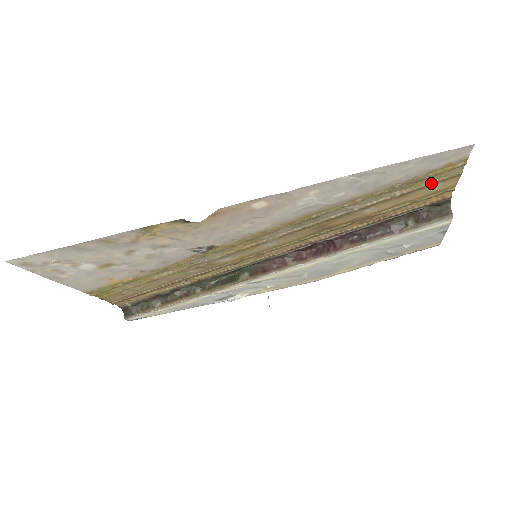
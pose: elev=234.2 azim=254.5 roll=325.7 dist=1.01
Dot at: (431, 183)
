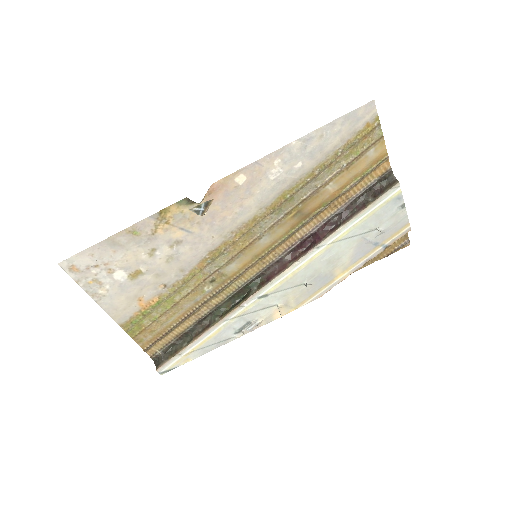
Dot at: (365, 149)
